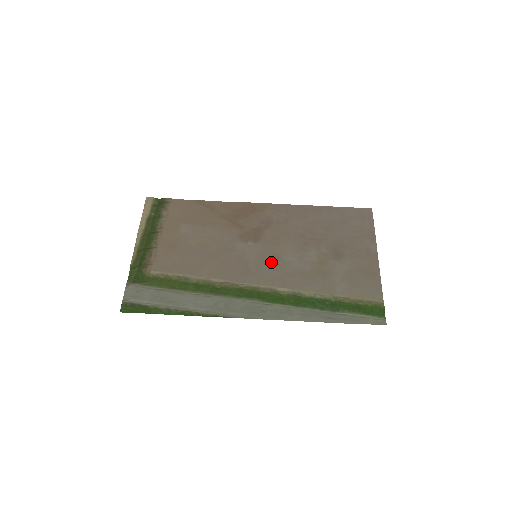
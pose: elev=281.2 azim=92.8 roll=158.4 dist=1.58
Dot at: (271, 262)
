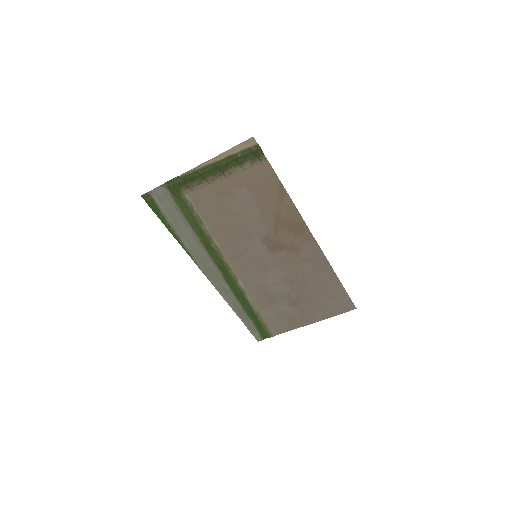
Dot at: (258, 268)
